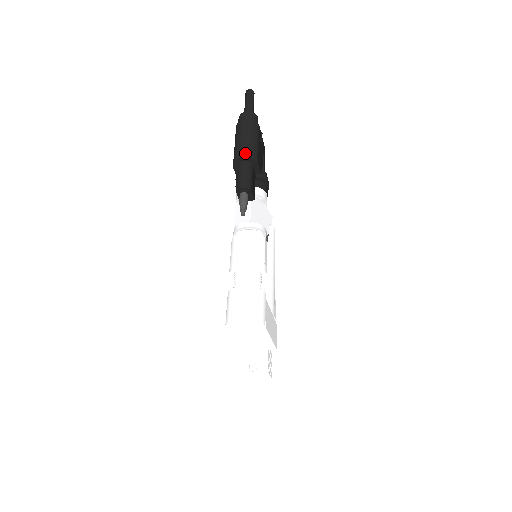
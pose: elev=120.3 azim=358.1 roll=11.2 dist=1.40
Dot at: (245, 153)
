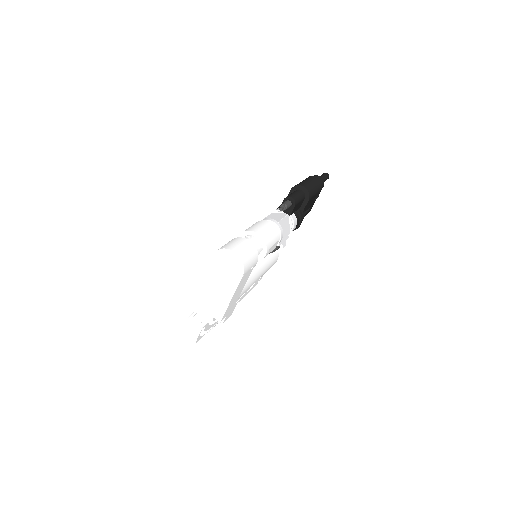
Dot at: (307, 186)
